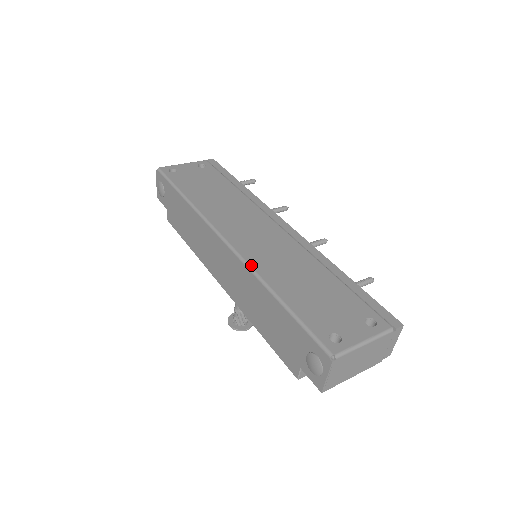
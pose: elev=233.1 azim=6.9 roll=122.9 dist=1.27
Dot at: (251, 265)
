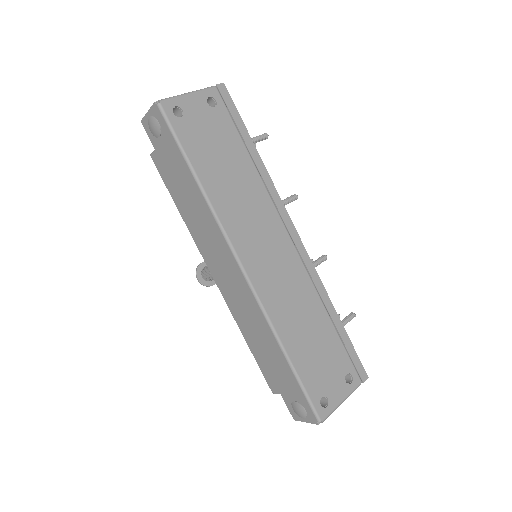
Dot at: (267, 311)
